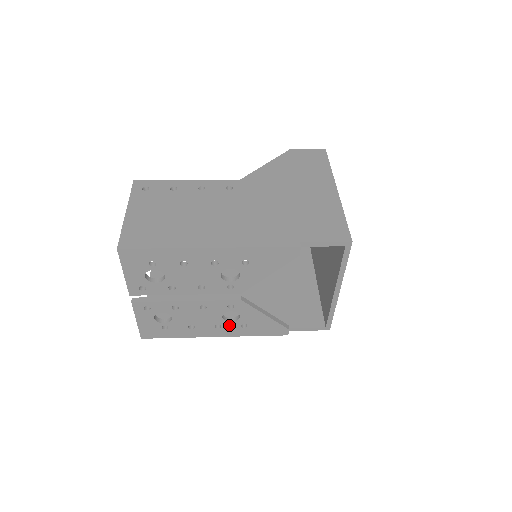
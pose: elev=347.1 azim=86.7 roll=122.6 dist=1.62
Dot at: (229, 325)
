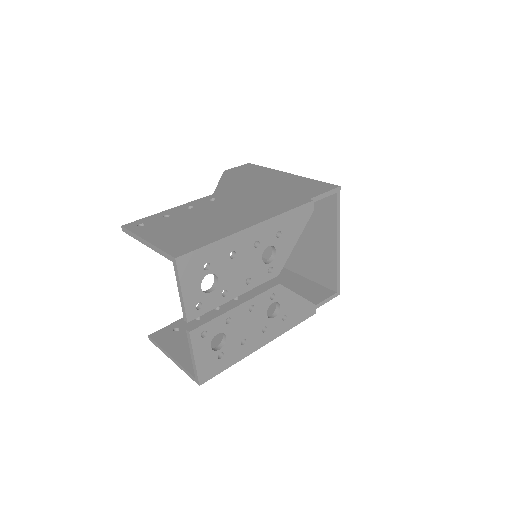
Dot at: (273, 323)
